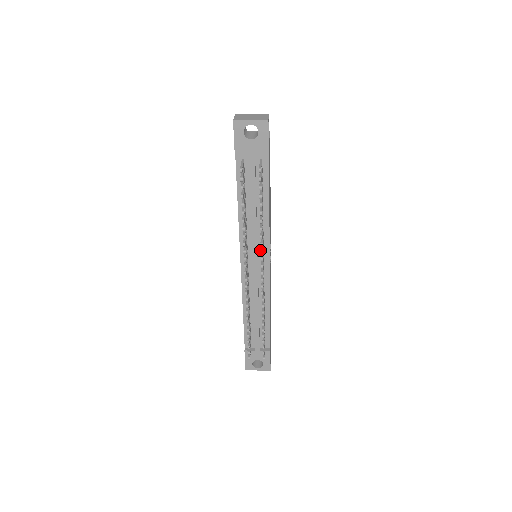
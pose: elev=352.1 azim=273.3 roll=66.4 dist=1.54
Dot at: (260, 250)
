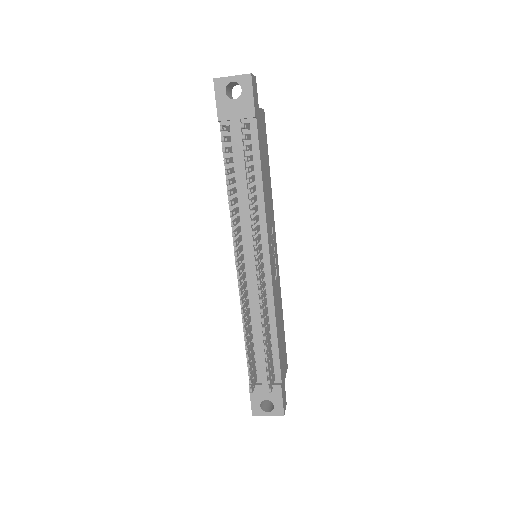
Dot at: occluded
